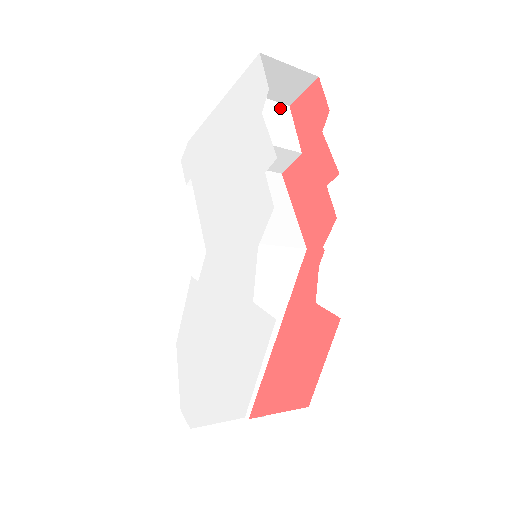
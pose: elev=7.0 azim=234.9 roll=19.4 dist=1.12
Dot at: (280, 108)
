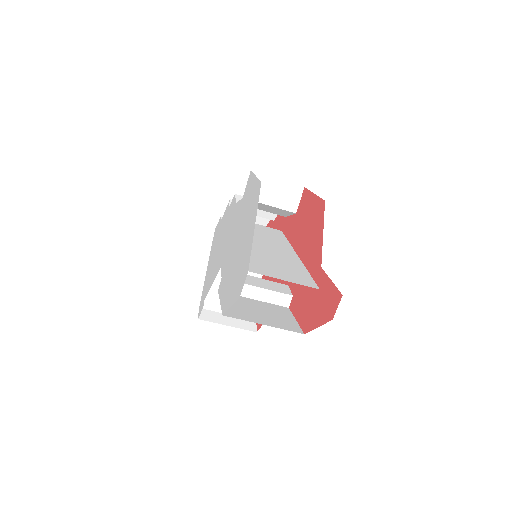
Dot at: occluded
